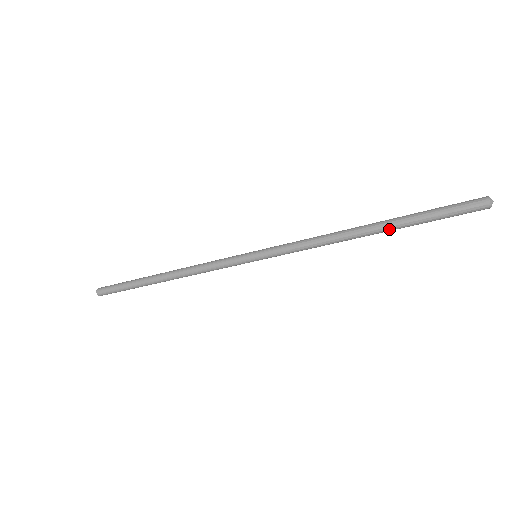
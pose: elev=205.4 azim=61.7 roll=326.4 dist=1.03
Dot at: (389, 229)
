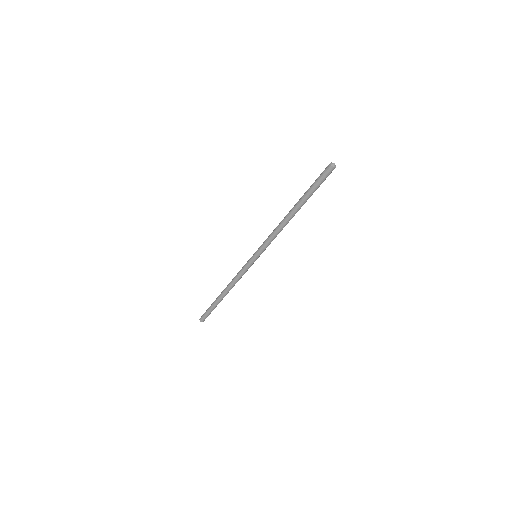
Dot at: (301, 206)
